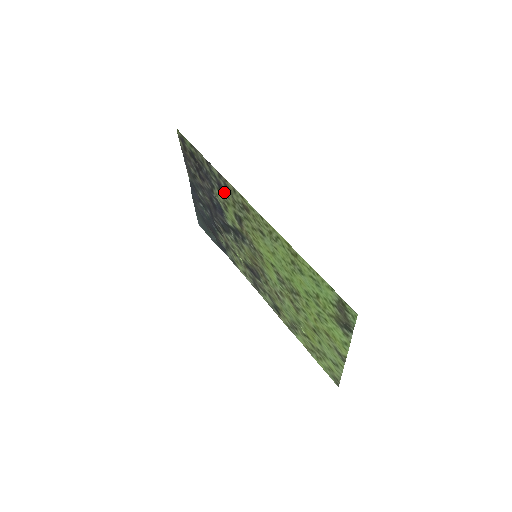
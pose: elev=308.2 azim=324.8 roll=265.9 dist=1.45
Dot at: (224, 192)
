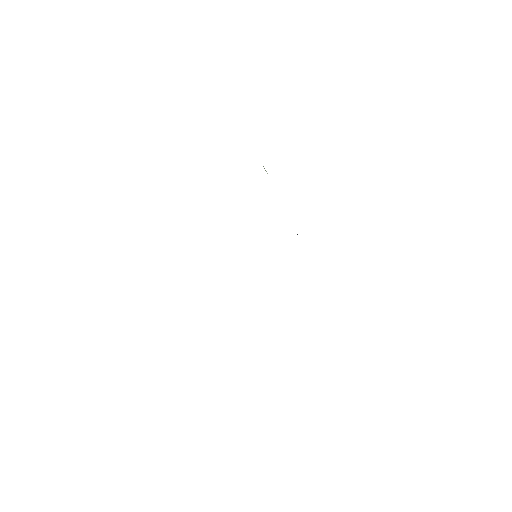
Dot at: occluded
